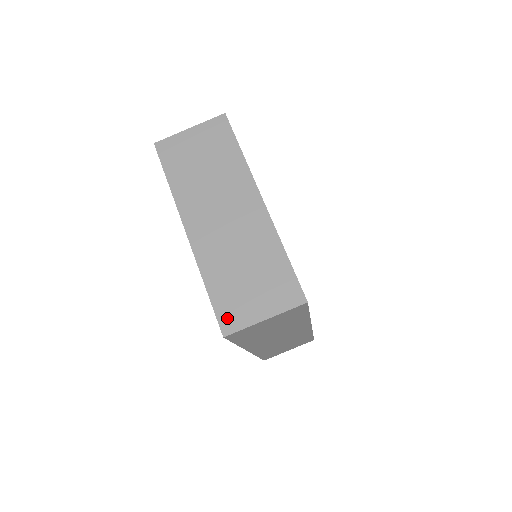
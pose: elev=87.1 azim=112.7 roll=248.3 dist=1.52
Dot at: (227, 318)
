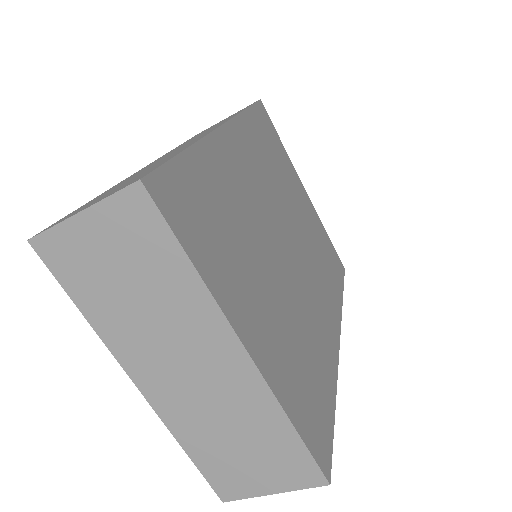
Dot at: (223, 487)
